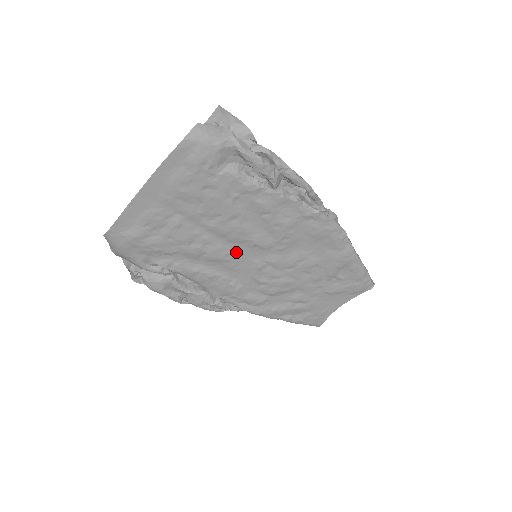
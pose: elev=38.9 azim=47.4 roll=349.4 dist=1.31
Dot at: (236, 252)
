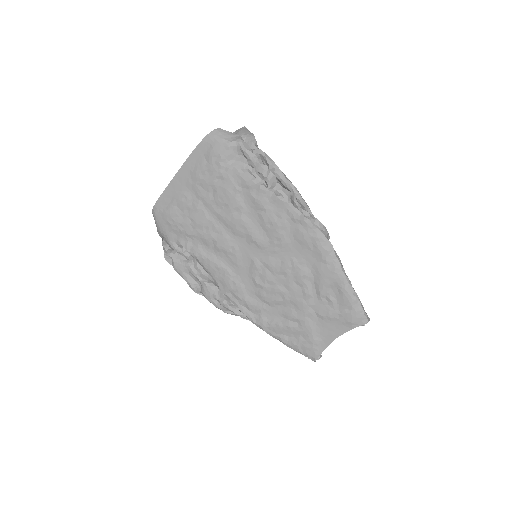
Dot at: (239, 246)
